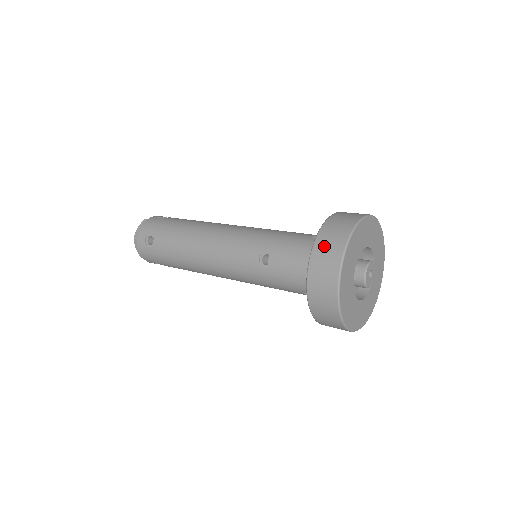
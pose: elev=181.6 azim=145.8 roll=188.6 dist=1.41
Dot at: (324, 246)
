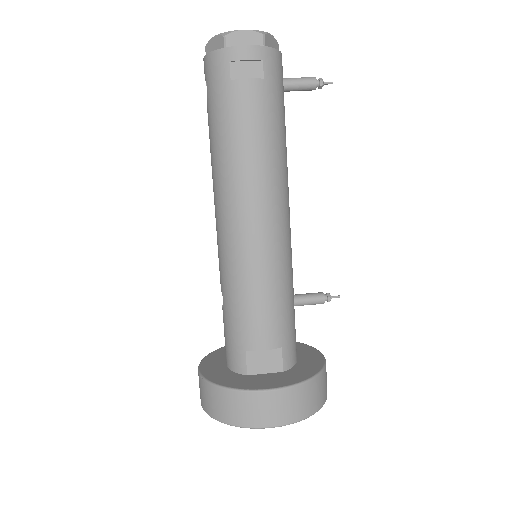
Dot at: (203, 391)
